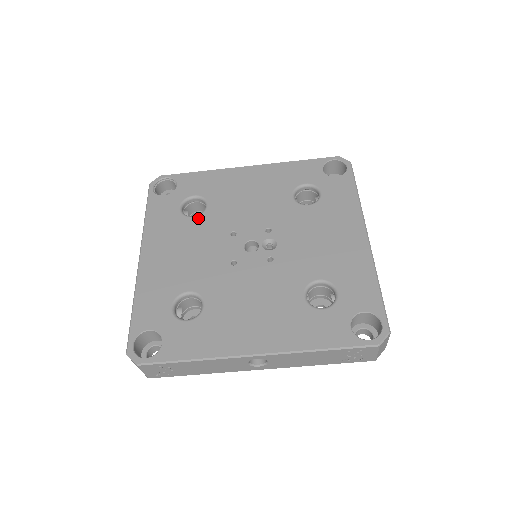
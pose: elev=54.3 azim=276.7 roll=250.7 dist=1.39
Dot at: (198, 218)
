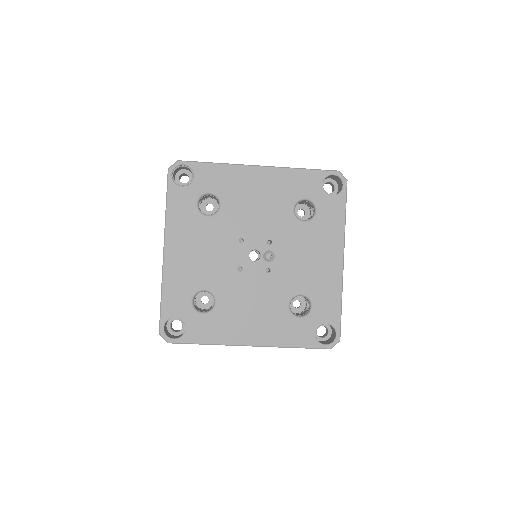
Dot at: (213, 219)
